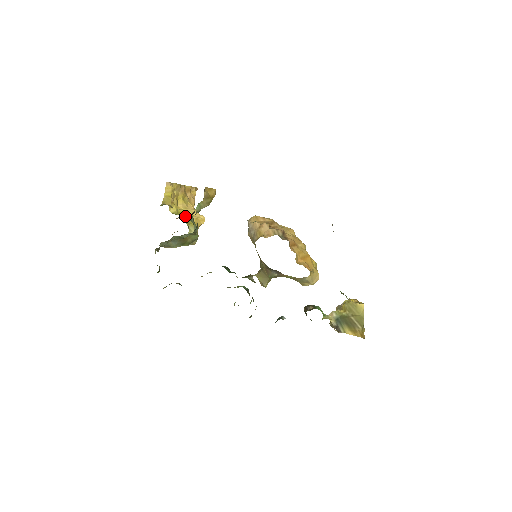
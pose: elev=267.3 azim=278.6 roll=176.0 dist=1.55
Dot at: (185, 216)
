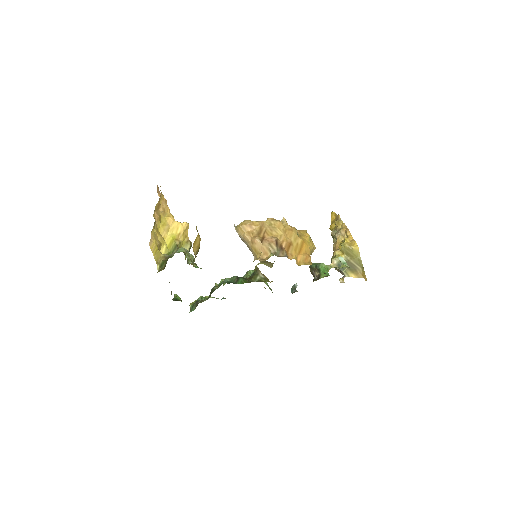
Dot at: (176, 248)
